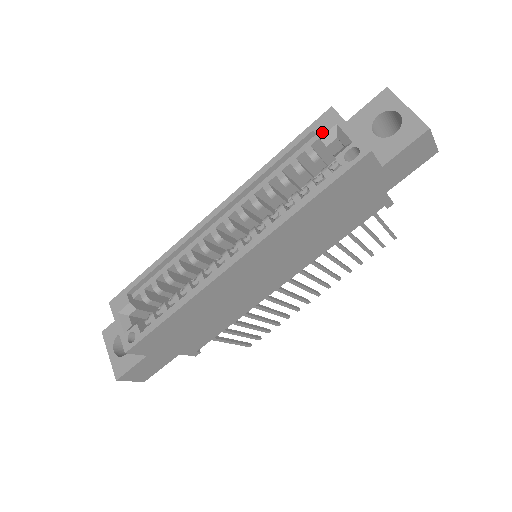
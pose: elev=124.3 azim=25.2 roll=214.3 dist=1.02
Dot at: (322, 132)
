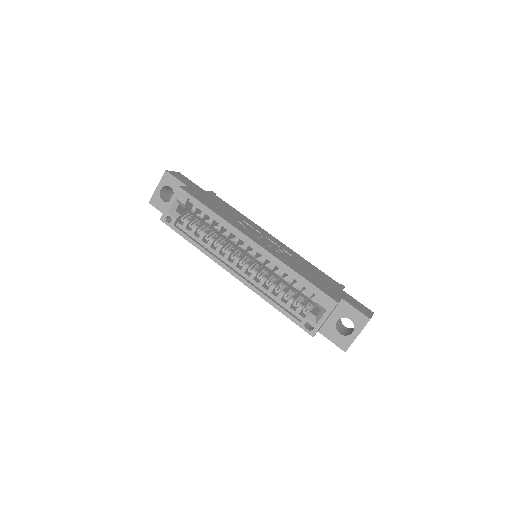
Dot at: (320, 302)
